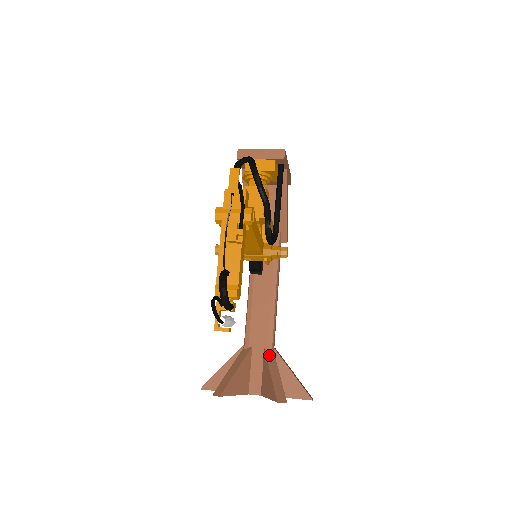
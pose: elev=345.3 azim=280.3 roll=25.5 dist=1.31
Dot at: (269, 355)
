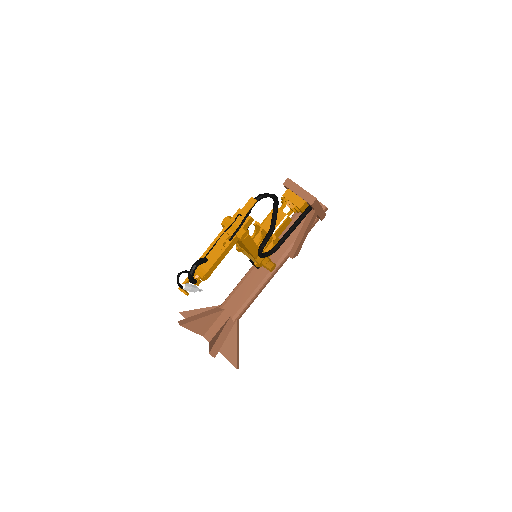
Dot at: (230, 322)
